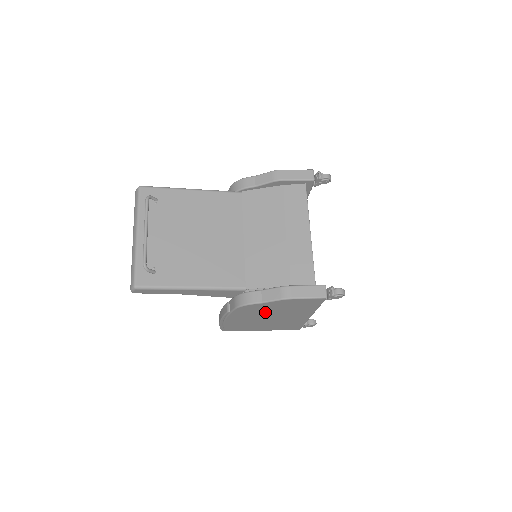
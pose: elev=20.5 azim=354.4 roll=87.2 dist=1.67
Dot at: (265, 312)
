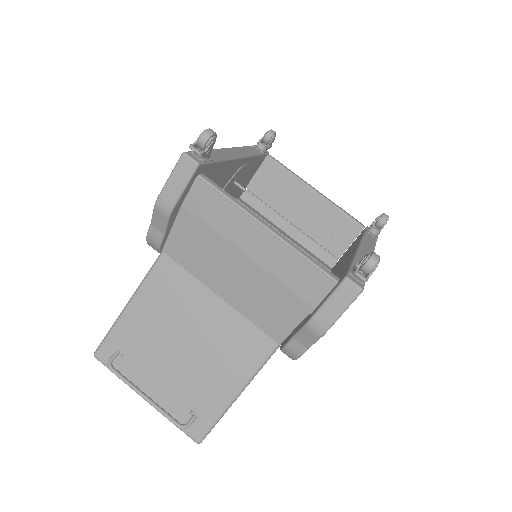
Dot at: occluded
